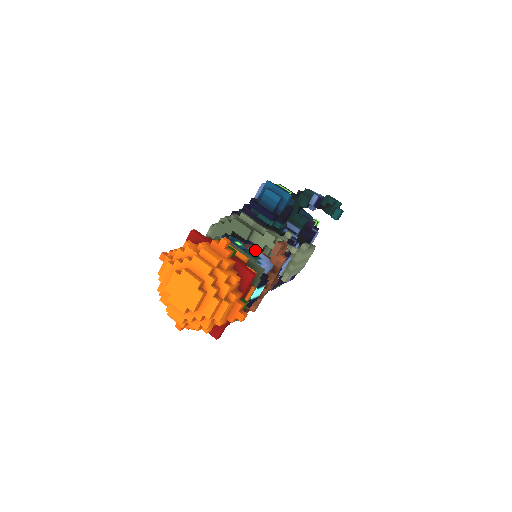
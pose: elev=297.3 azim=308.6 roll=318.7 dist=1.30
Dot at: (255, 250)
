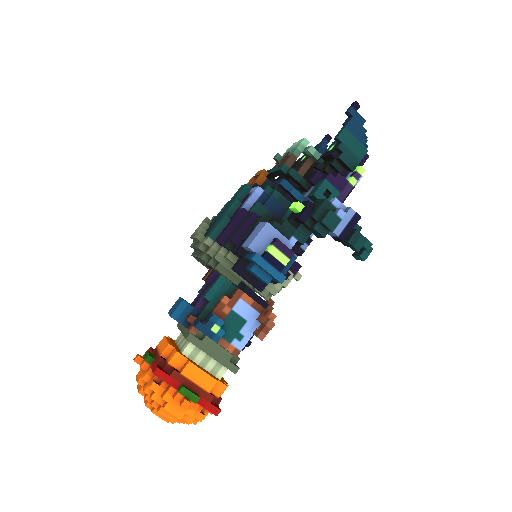
Dot at: (242, 304)
